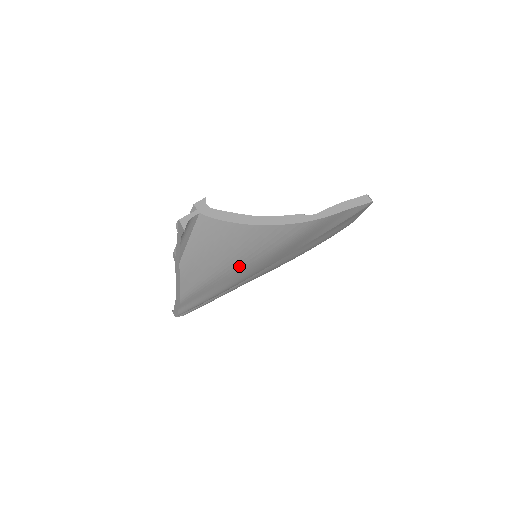
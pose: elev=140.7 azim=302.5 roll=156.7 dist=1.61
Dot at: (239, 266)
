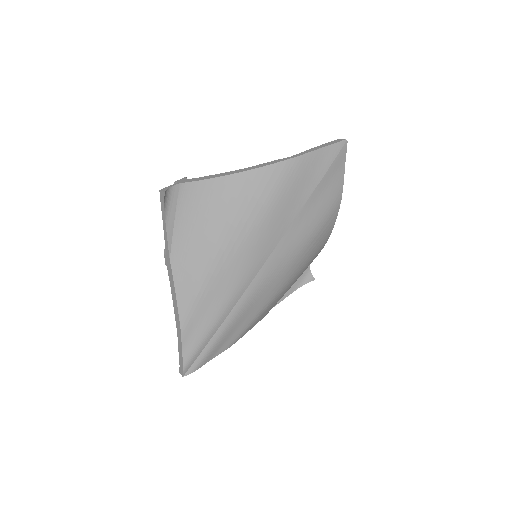
Dot at: (233, 244)
